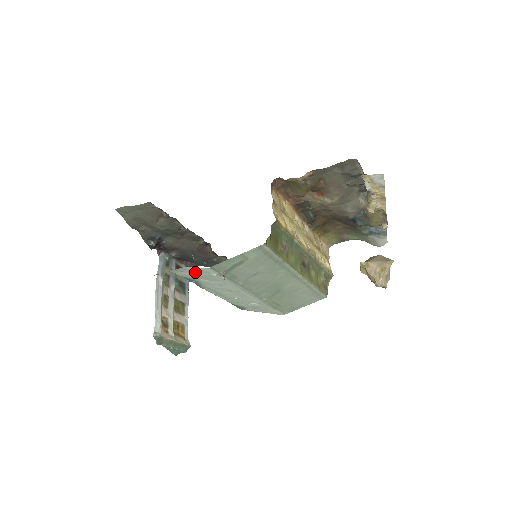
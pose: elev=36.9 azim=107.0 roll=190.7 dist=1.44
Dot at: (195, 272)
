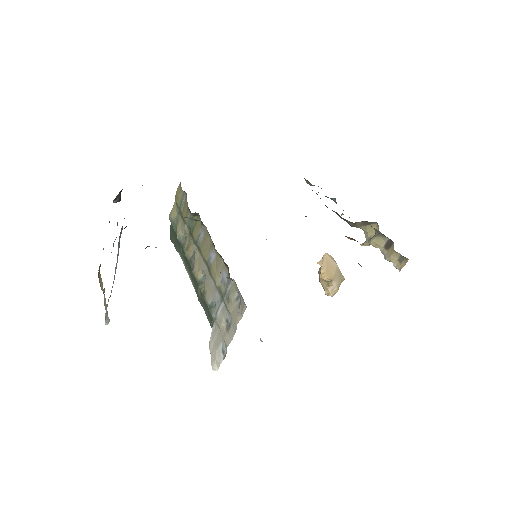
Dot at: occluded
